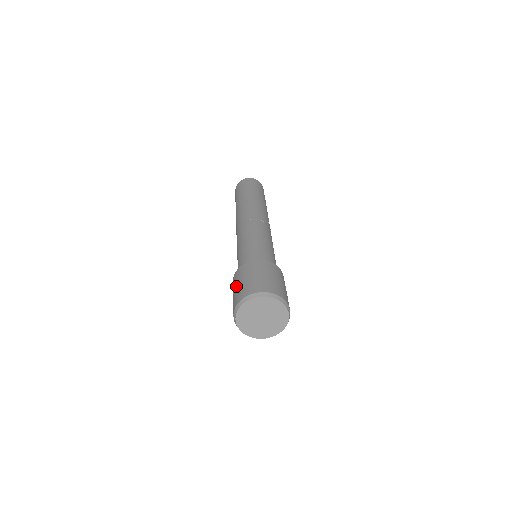
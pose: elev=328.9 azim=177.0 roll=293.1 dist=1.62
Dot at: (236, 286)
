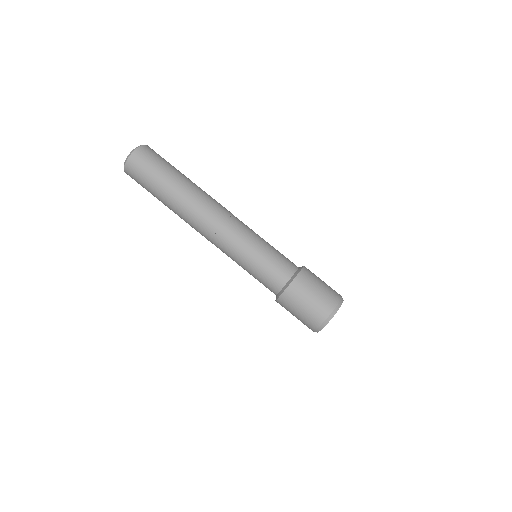
Dot at: (295, 314)
